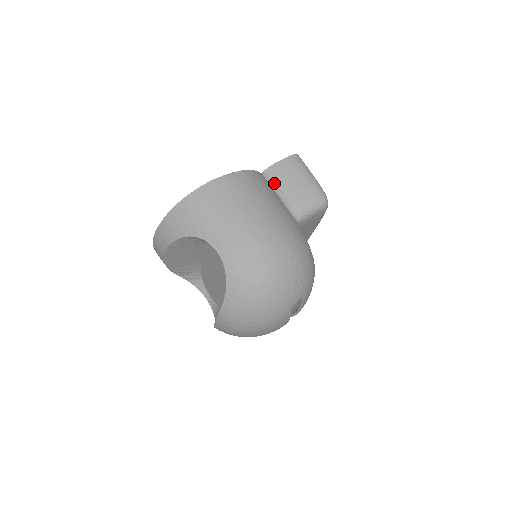
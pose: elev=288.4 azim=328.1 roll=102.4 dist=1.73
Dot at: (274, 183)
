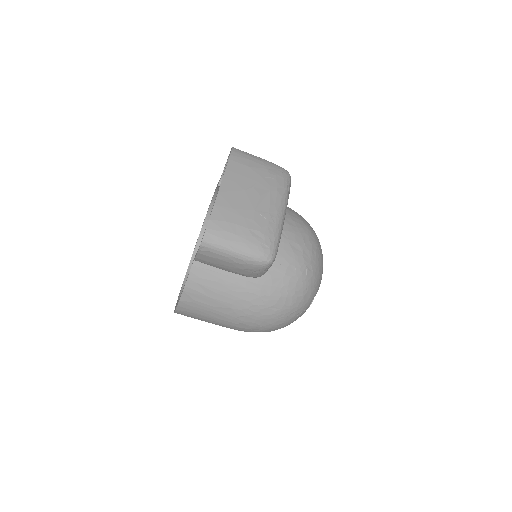
Dot at: (212, 266)
